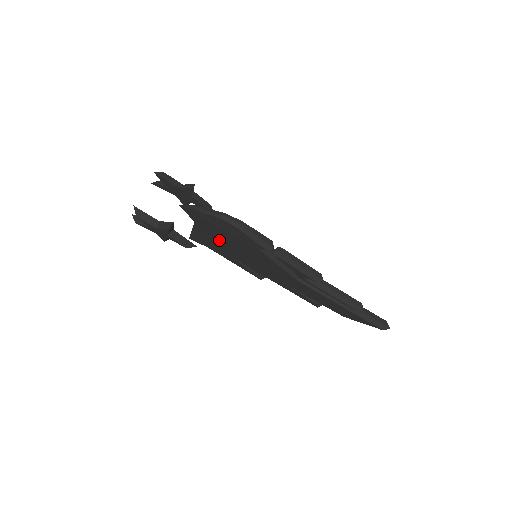
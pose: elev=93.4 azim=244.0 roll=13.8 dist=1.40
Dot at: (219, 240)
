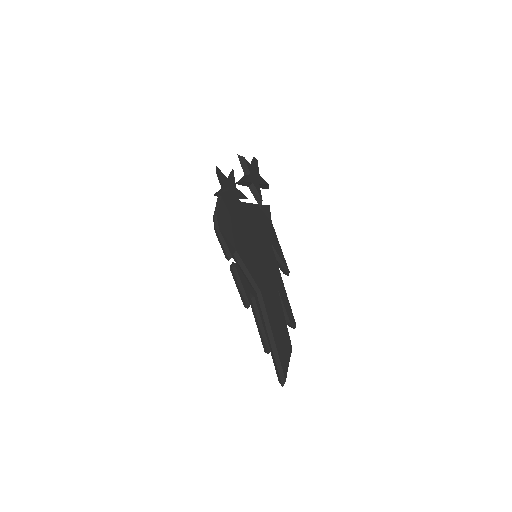
Dot at: occluded
